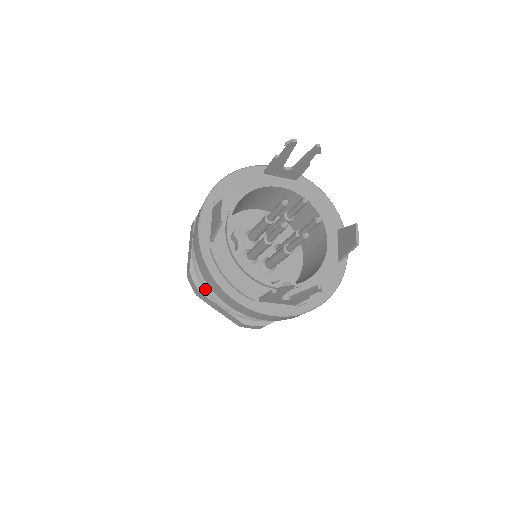
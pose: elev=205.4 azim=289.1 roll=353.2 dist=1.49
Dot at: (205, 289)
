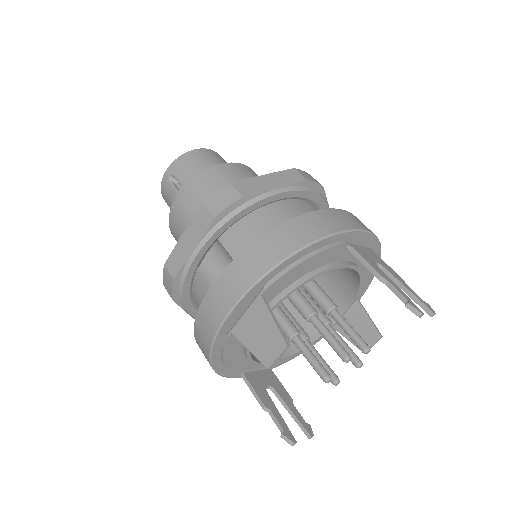
Dot at: (181, 299)
